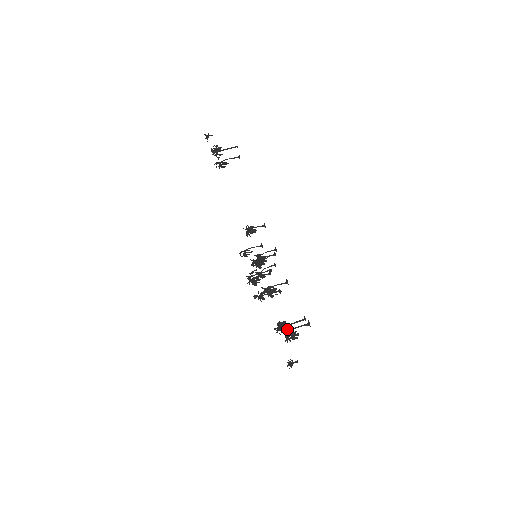
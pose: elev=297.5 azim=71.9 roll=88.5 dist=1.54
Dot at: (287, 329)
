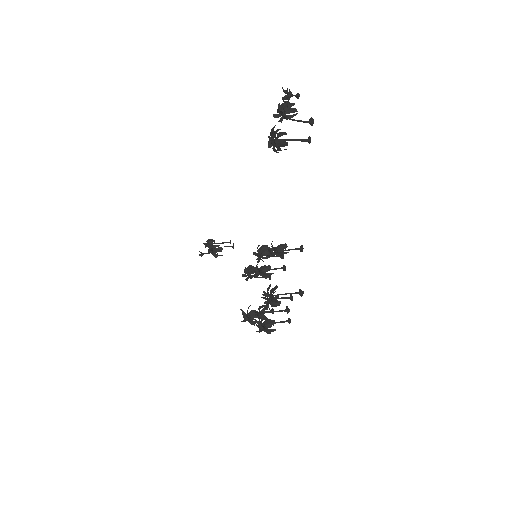
Dot at: (278, 108)
